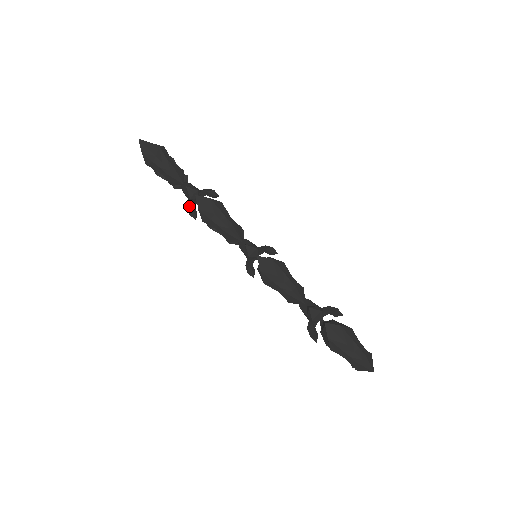
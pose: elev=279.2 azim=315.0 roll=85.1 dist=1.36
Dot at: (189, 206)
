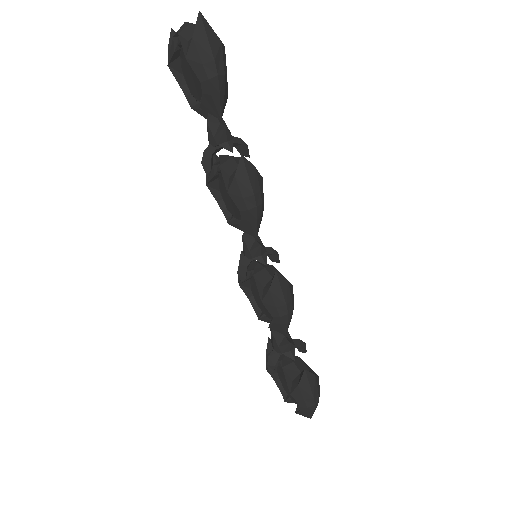
Dot at: (208, 152)
